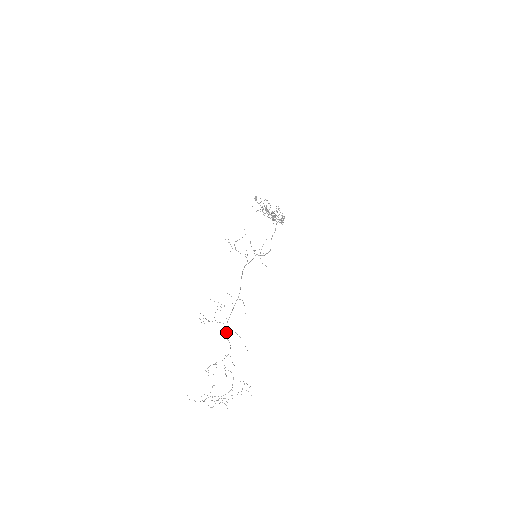
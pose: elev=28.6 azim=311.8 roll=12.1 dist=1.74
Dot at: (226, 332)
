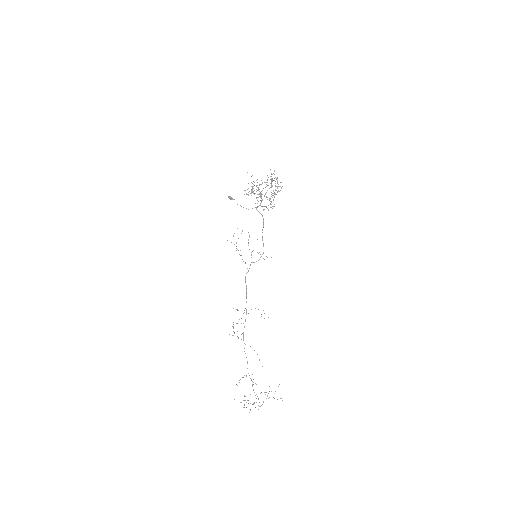
Dot at: occluded
